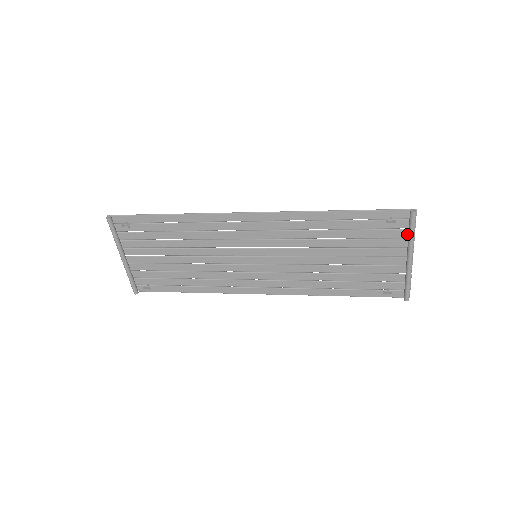
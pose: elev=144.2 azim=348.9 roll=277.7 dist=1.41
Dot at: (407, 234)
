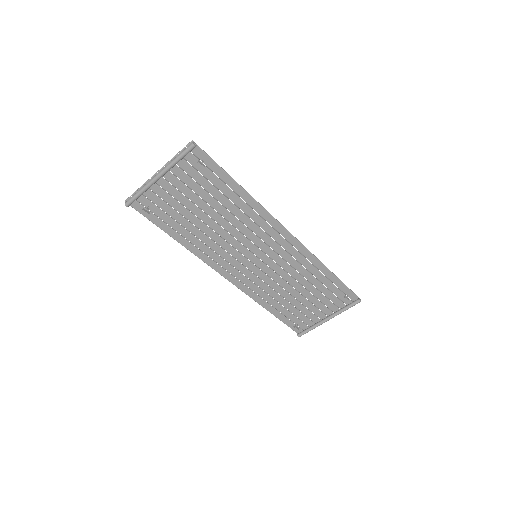
Dot at: (342, 307)
